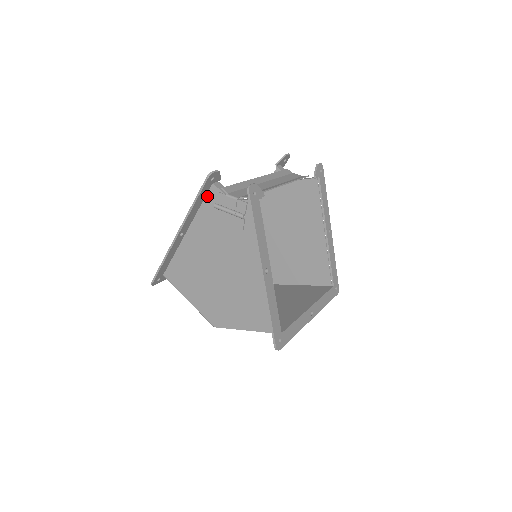
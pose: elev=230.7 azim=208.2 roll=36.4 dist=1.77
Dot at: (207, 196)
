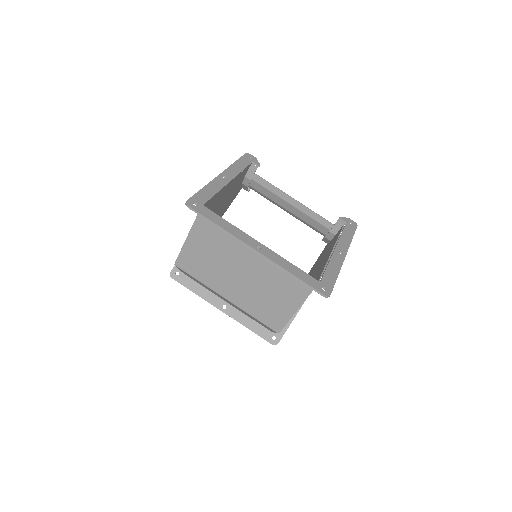
Dot at: (235, 196)
